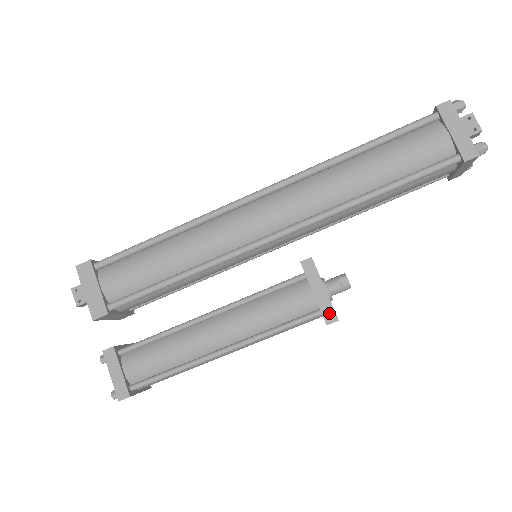
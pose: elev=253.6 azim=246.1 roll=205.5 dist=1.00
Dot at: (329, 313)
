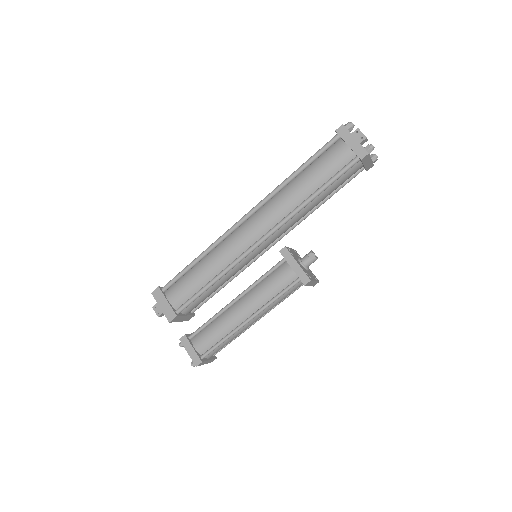
Dot at: (304, 277)
